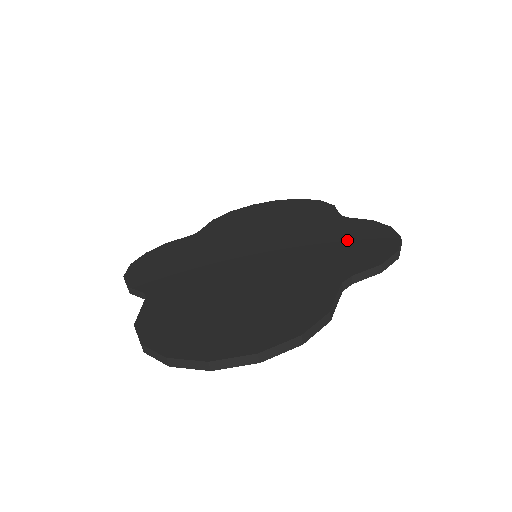
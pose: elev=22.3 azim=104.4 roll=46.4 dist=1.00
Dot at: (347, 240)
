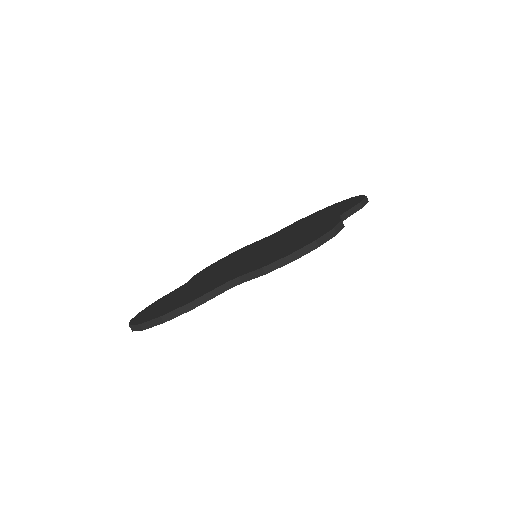
Dot at: (294, 243)
